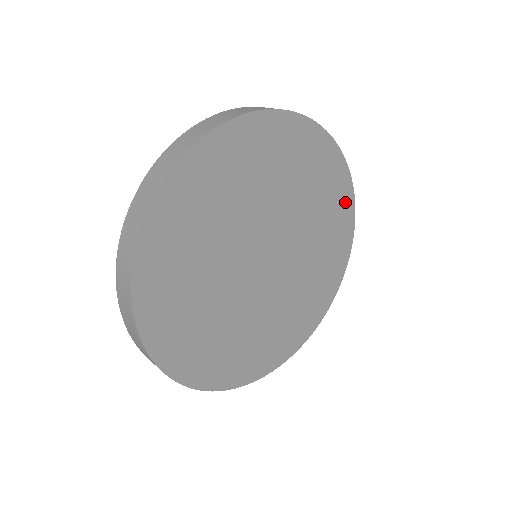
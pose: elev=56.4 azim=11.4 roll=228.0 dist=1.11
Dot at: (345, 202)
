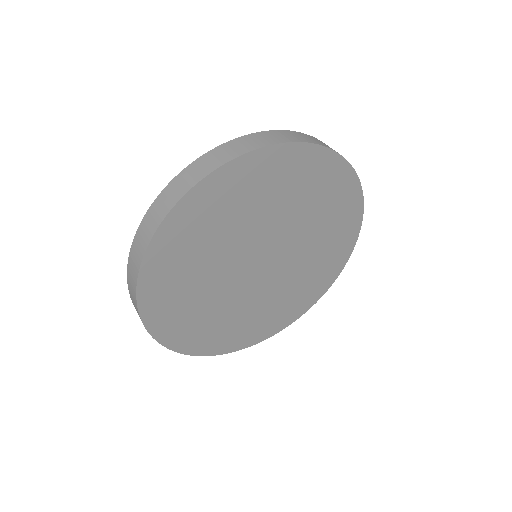
Dot at: (331, 274)
